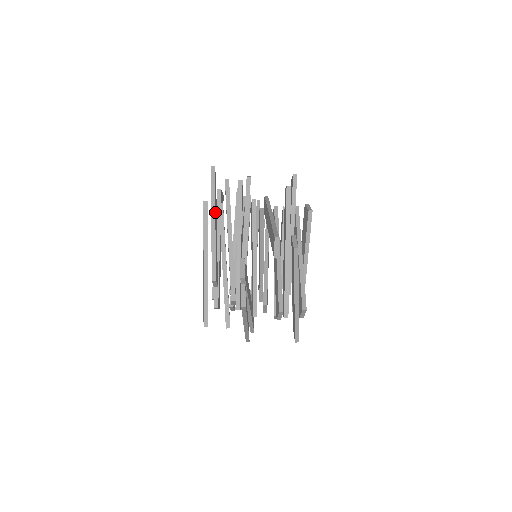
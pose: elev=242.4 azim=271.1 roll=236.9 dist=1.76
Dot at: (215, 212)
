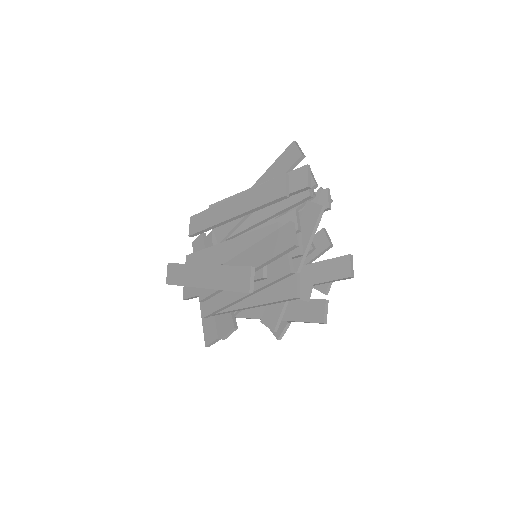
Dot at: occluded
